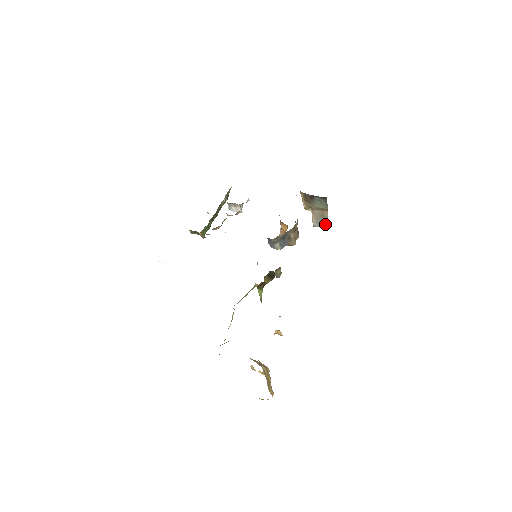
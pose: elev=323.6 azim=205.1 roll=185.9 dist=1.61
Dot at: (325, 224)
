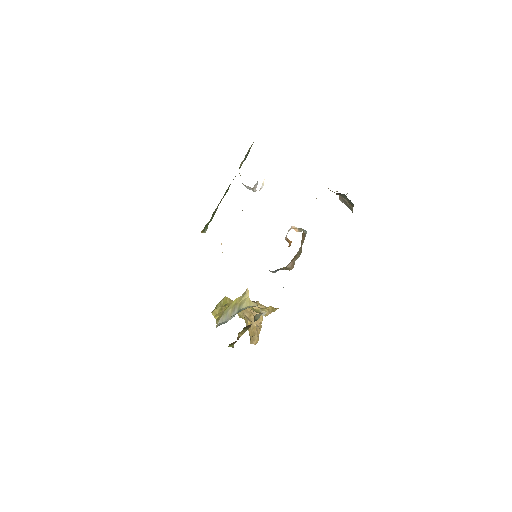
Dot at: (350, 209)
